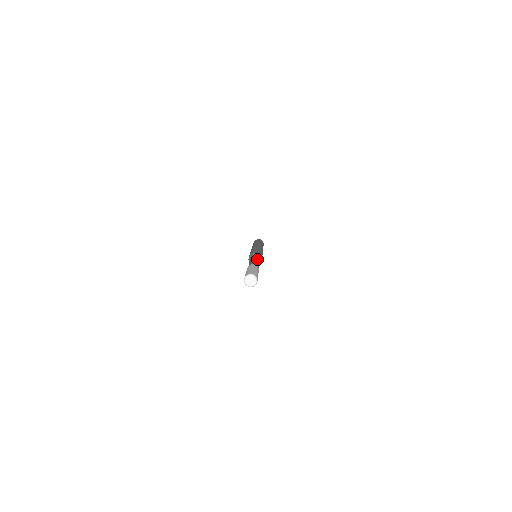
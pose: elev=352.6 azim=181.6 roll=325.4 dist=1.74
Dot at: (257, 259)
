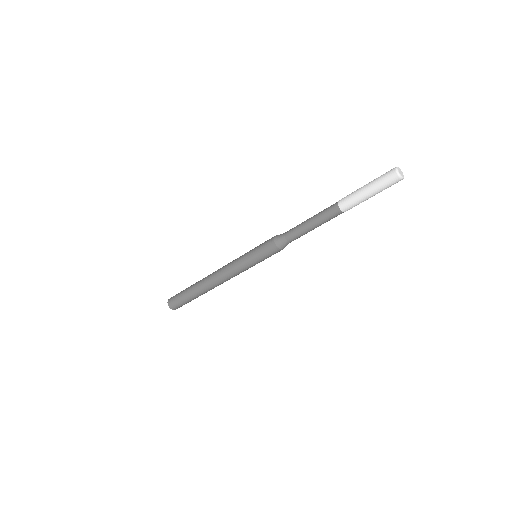
Dot at: occluded
